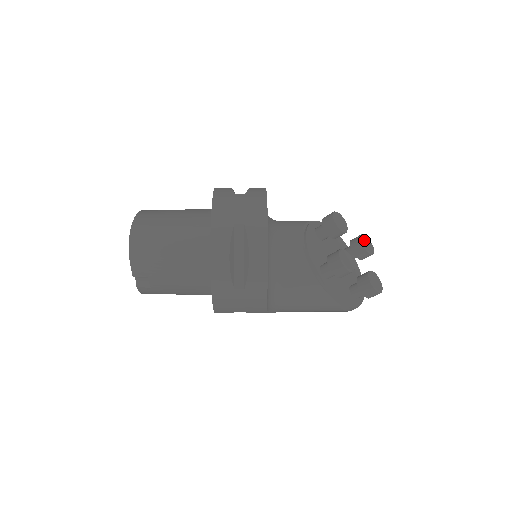
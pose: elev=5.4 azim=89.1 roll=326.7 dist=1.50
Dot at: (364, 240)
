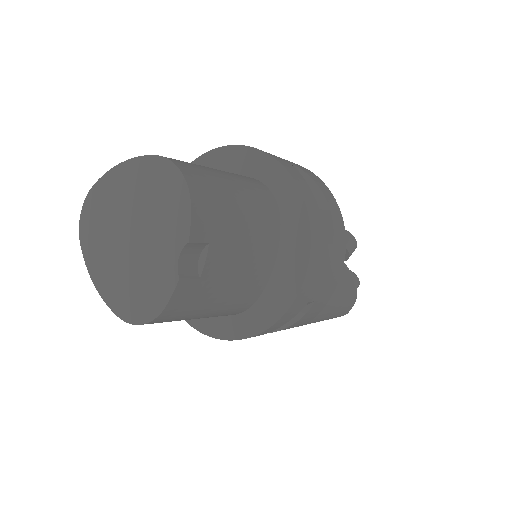
Dot at: occluded
